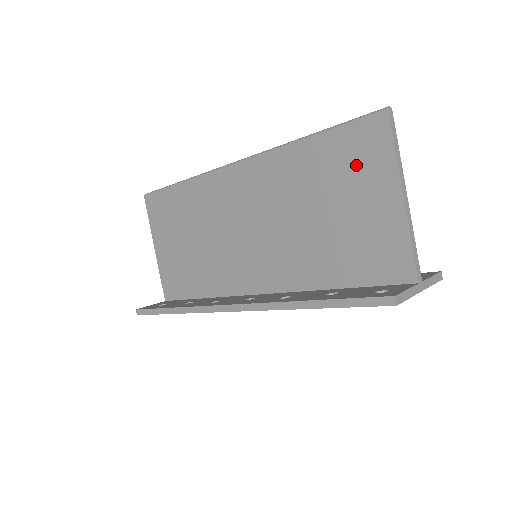
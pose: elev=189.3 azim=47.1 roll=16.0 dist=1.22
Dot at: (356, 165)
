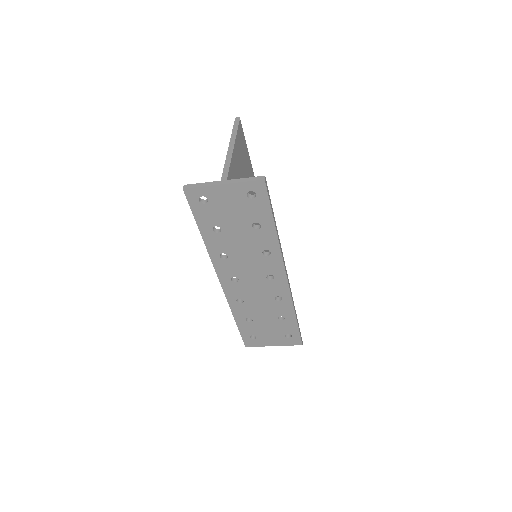
Dot at: occluded
